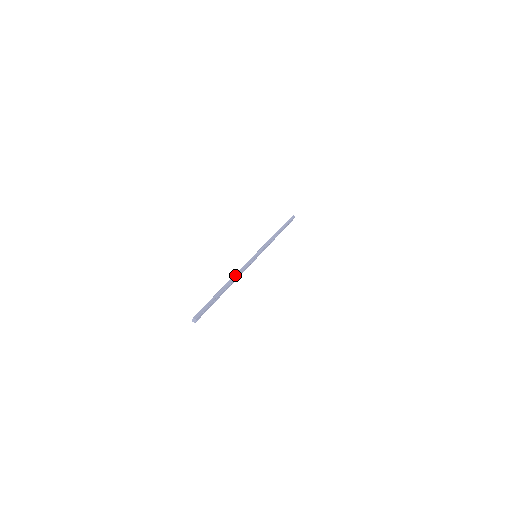
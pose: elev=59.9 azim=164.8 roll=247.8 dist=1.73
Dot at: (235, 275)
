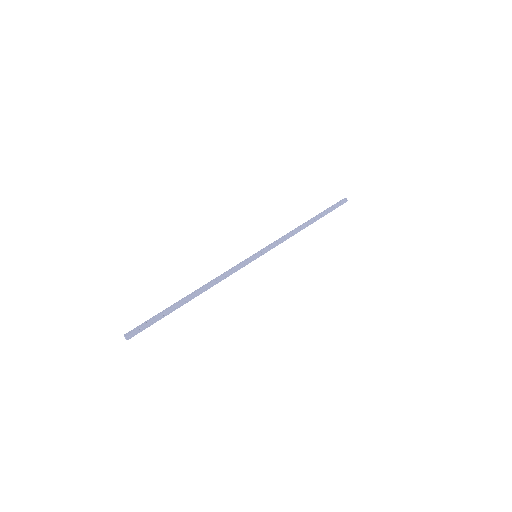
Dot at: (209, 282)
